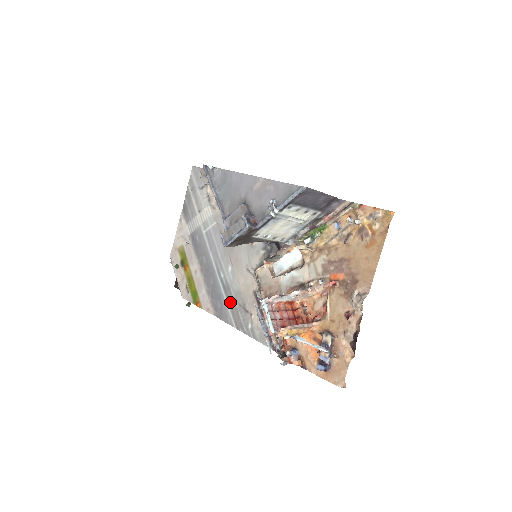
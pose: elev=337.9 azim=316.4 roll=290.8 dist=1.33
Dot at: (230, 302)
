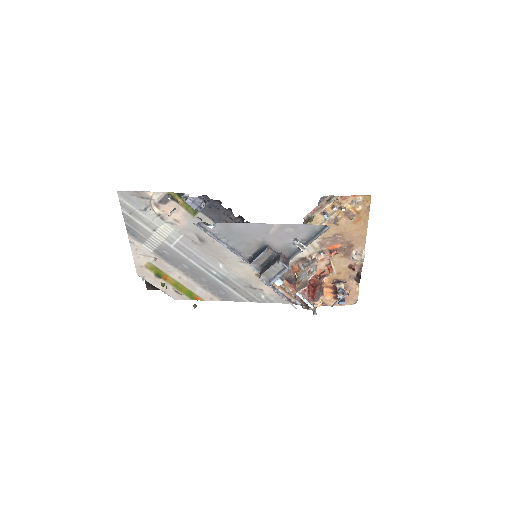
Dot at: (234, 288)
